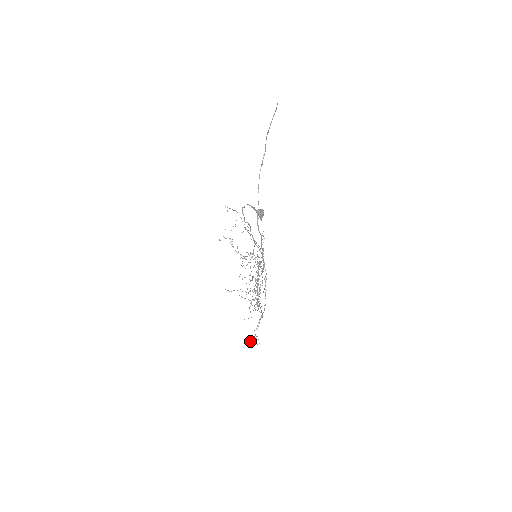
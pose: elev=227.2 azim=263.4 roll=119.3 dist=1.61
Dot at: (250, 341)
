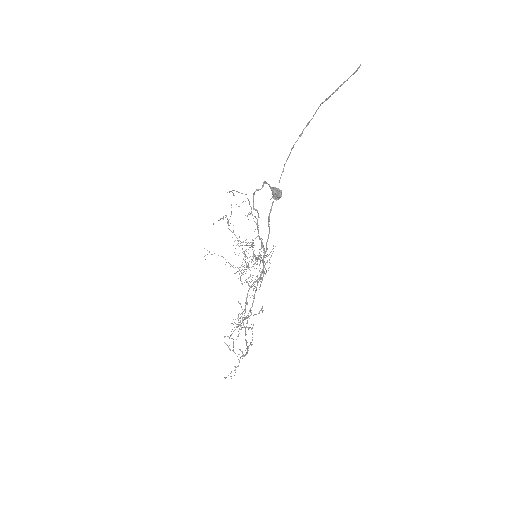
Dot at: occluded
